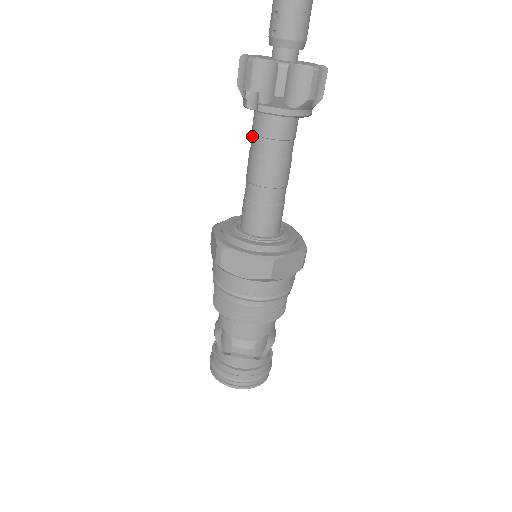
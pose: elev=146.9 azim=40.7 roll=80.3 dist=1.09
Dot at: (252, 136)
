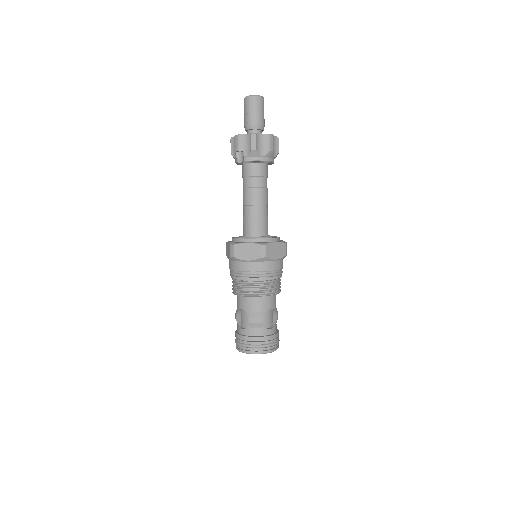
Dot at: (243, 179)
